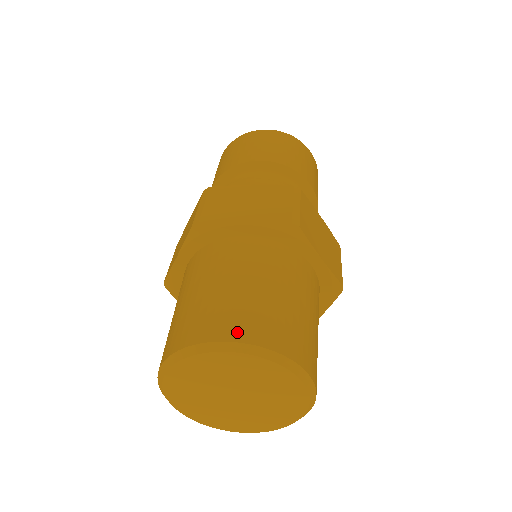
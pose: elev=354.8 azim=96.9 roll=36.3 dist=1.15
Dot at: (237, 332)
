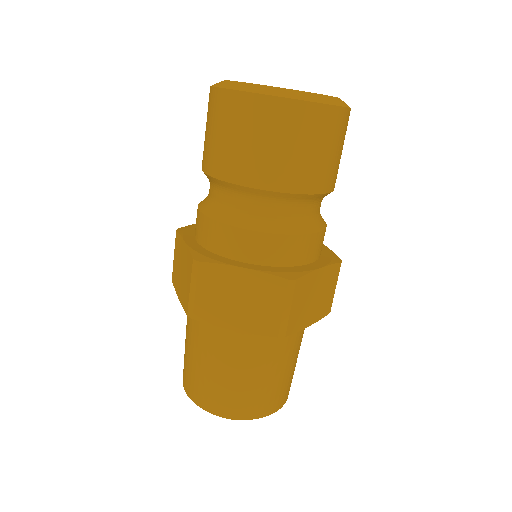
Dot at: (230, 412)
